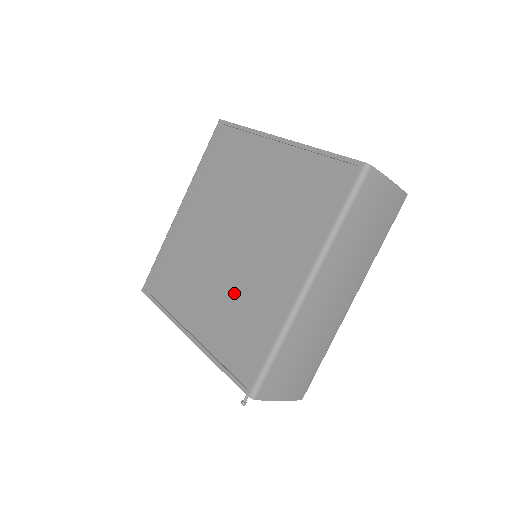
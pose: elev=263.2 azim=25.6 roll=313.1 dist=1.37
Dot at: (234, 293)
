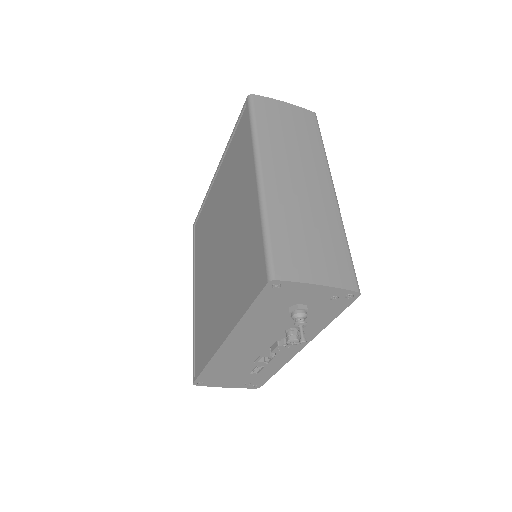
Dot at: (233, 262)
